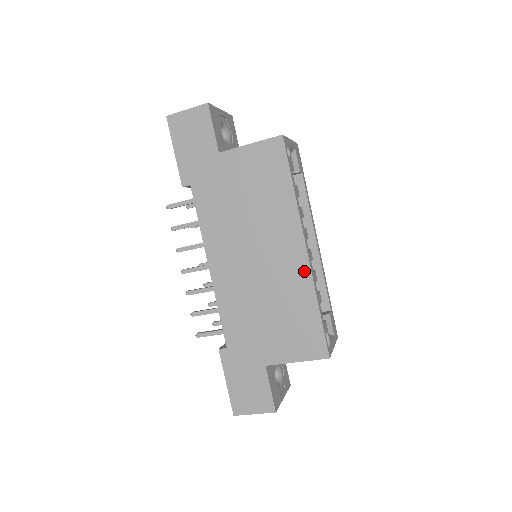
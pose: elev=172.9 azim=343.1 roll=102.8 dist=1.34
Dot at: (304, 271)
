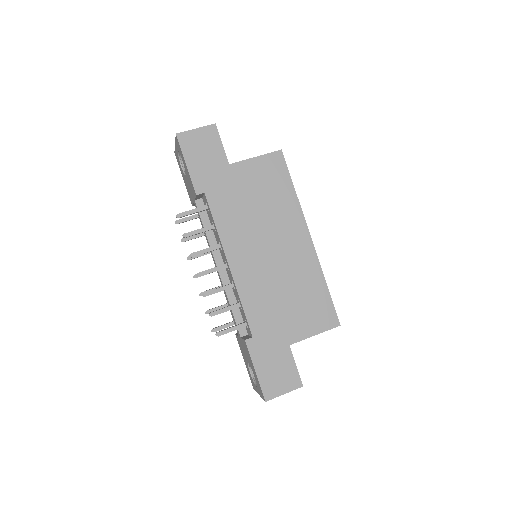
Dot at: (312, 256)
